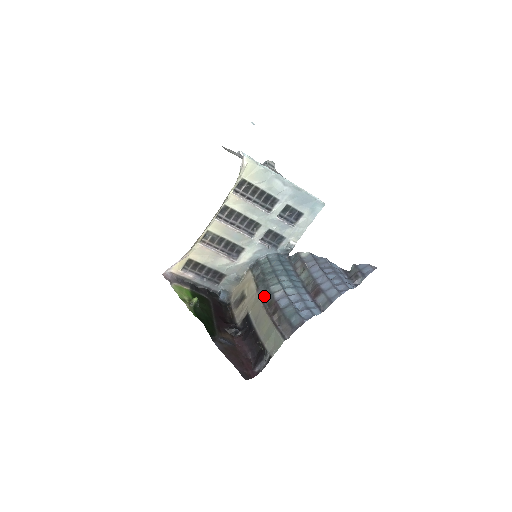
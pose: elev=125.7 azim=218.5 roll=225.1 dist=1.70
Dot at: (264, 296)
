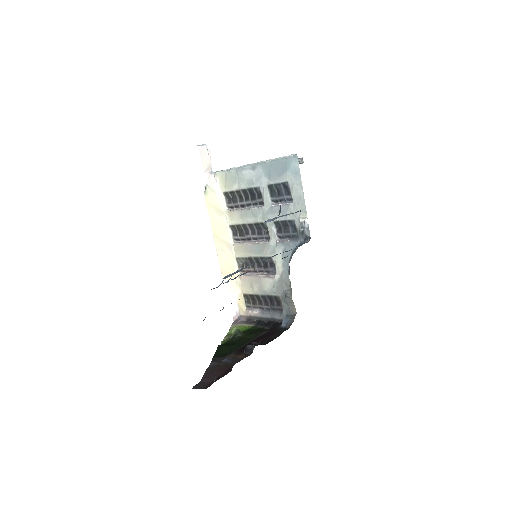
Dot at: occluded
